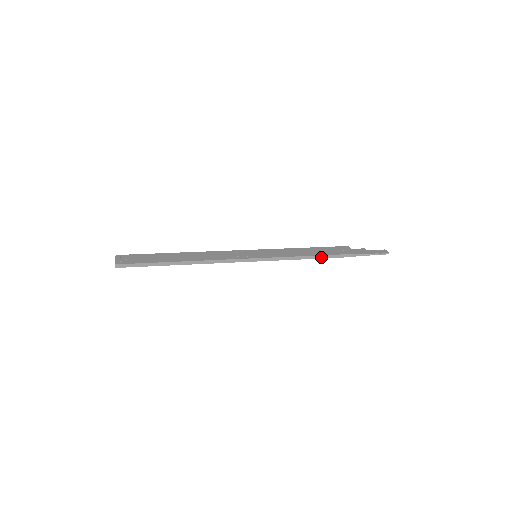
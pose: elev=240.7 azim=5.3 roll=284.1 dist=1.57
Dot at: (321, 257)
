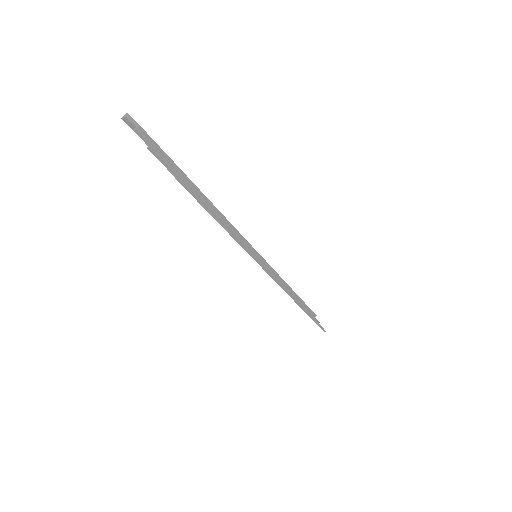
Dot at: (299, 300)
